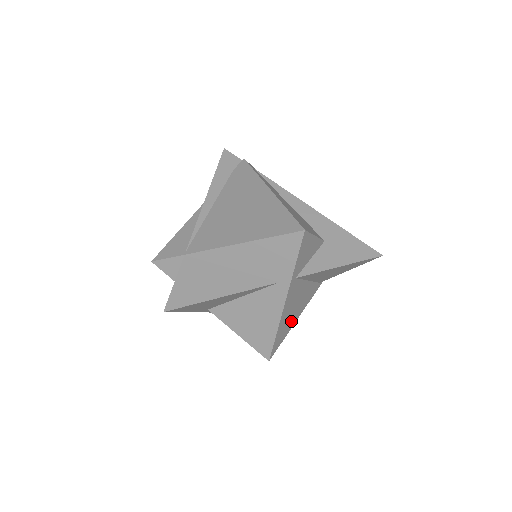
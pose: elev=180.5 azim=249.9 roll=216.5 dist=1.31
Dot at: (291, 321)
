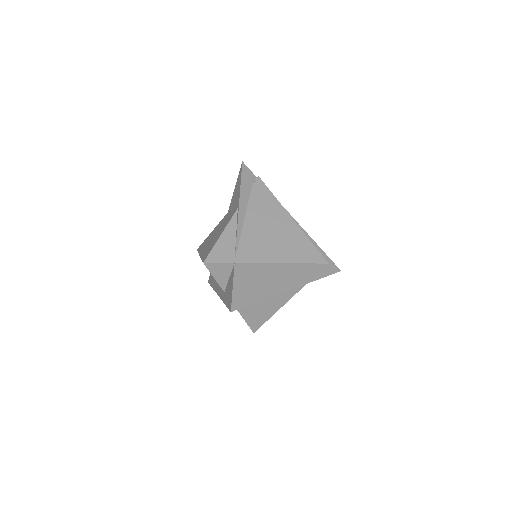
Dot at: occluded
